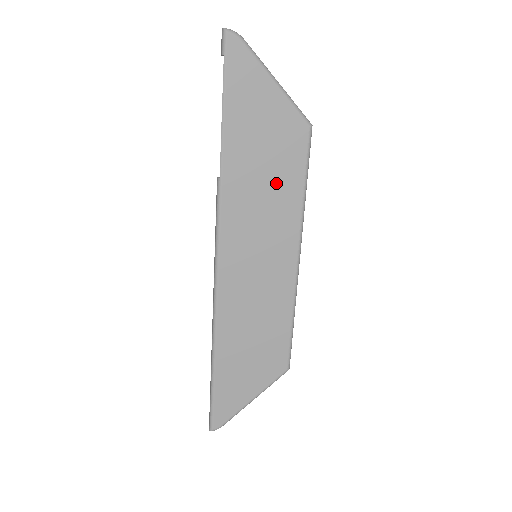
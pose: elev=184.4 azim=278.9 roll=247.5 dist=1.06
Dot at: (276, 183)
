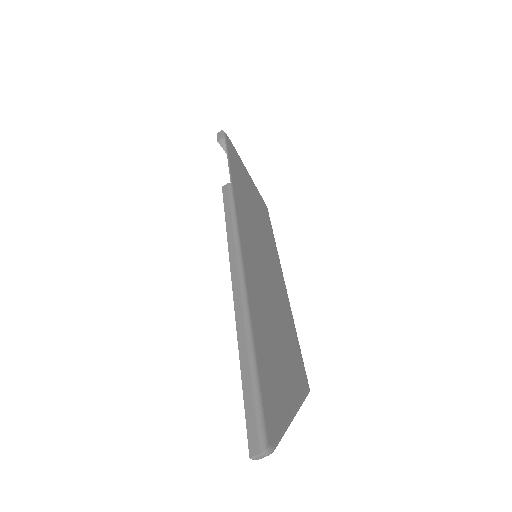
Dot at: (260, 217)
